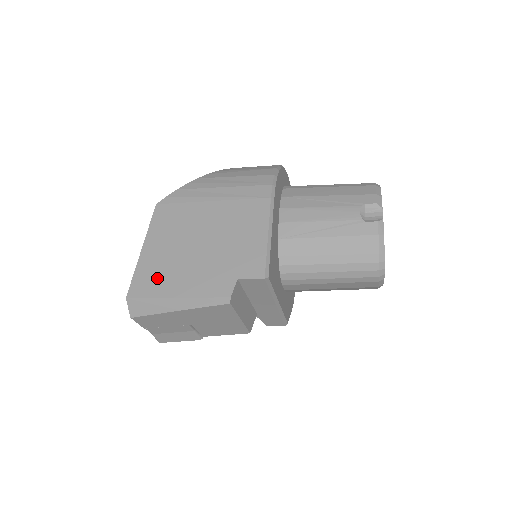
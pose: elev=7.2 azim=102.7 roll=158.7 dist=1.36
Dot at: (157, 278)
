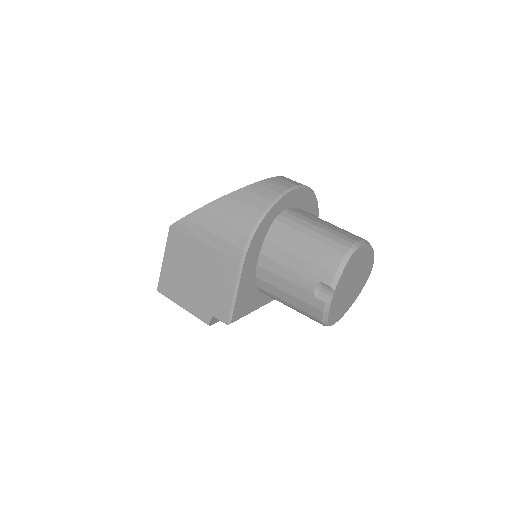
Dot at: (172, 287)
